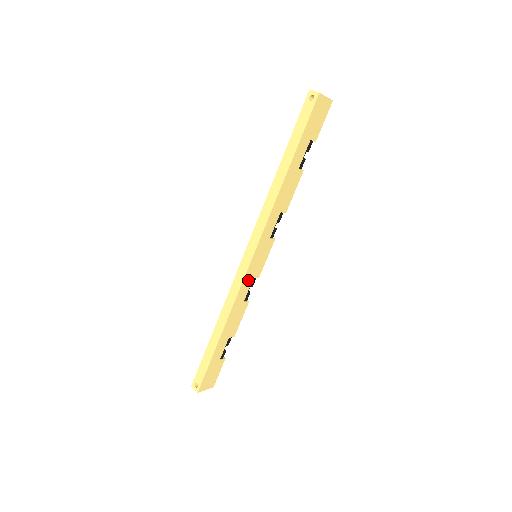
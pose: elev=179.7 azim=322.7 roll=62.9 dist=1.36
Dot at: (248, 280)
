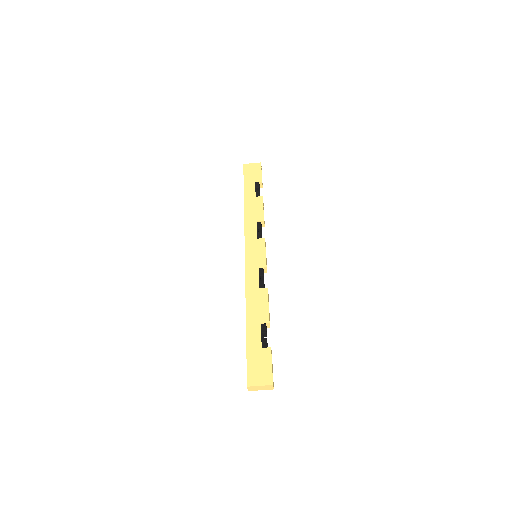
Dot at: (252, 270)
